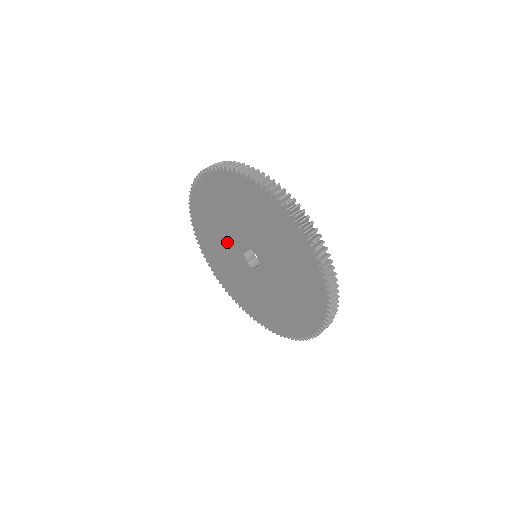
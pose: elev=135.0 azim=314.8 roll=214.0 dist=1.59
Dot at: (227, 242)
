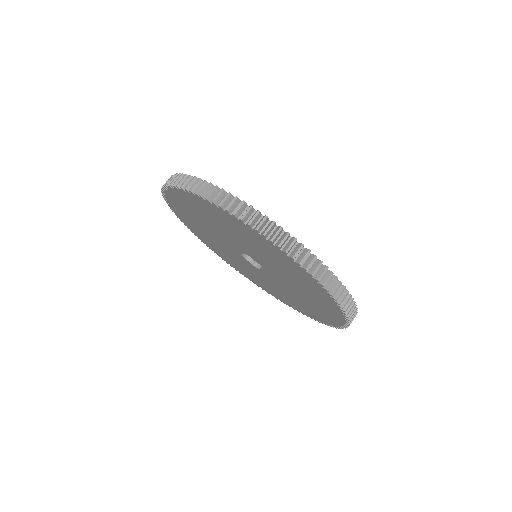
Dot at: (228, 237)
